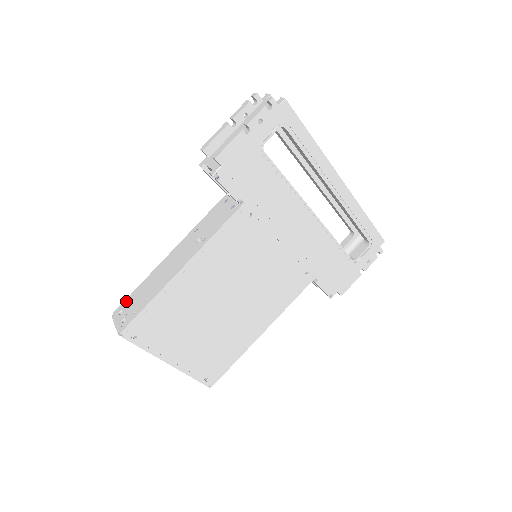
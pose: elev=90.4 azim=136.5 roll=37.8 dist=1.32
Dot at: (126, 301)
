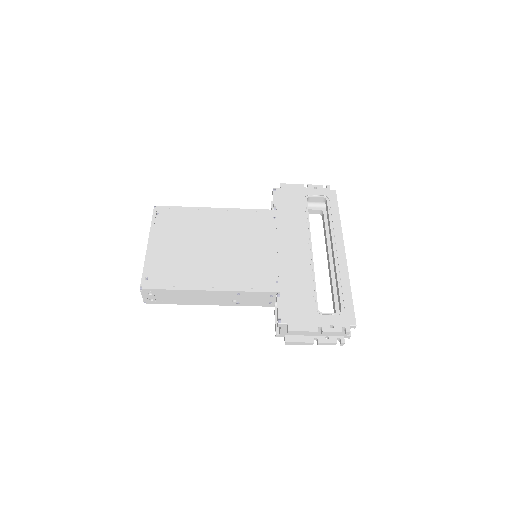
Dot at: (158, 291)
